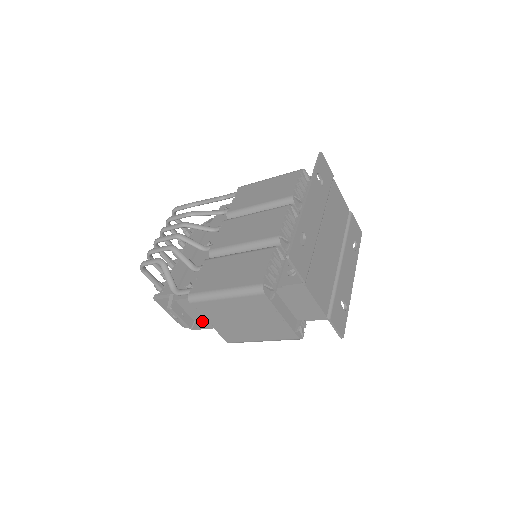
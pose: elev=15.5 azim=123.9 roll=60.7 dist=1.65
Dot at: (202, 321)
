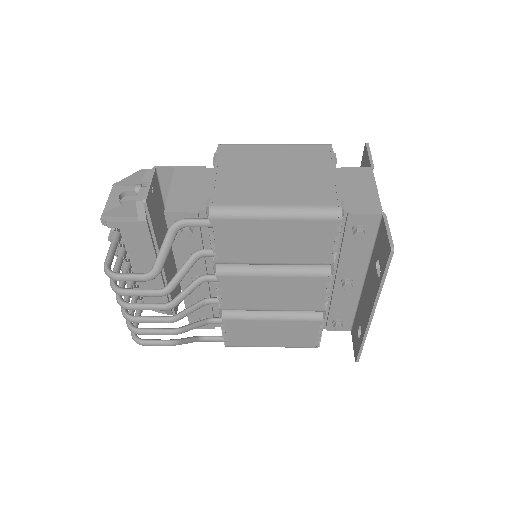
Dot at: occluded
